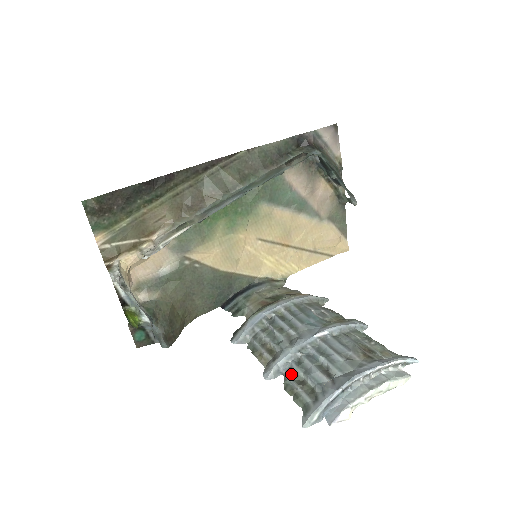
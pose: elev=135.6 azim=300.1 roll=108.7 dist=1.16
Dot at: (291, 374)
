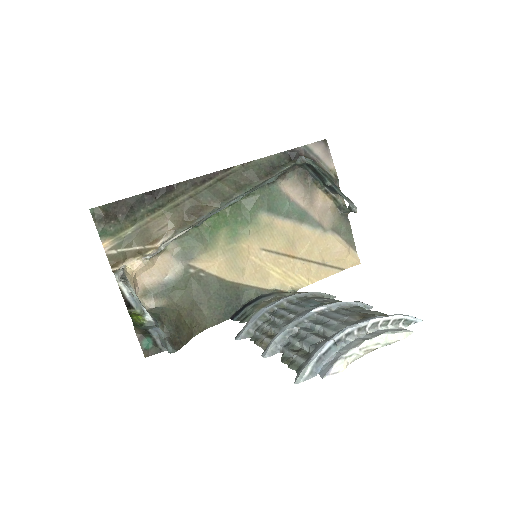
Dot at: (287, 346)
